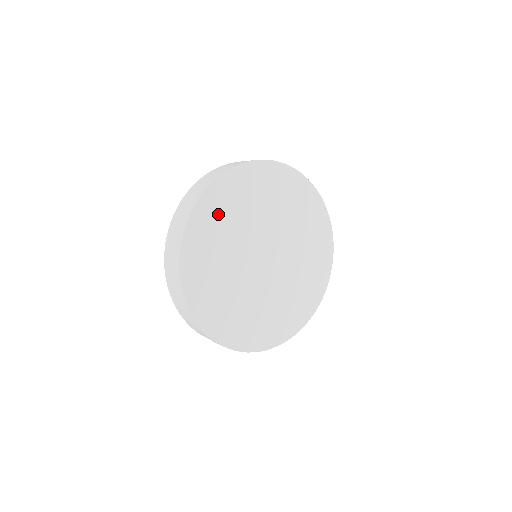
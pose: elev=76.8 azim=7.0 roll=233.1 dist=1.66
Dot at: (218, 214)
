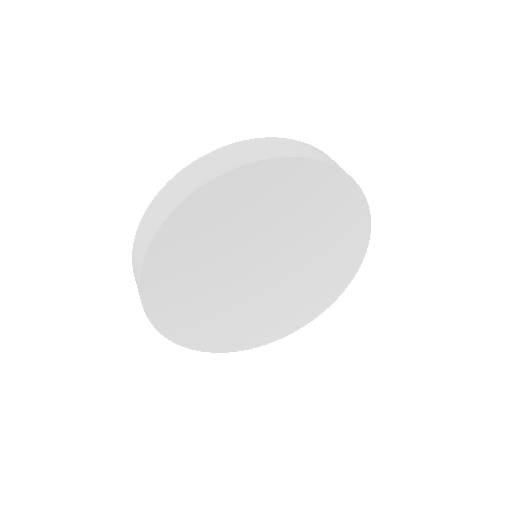
Dot at: (176, 269)
